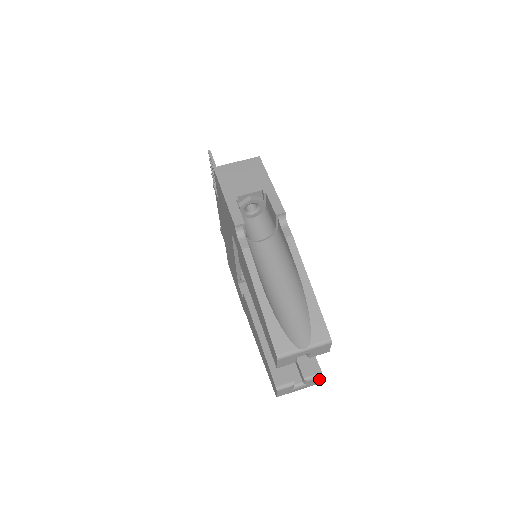
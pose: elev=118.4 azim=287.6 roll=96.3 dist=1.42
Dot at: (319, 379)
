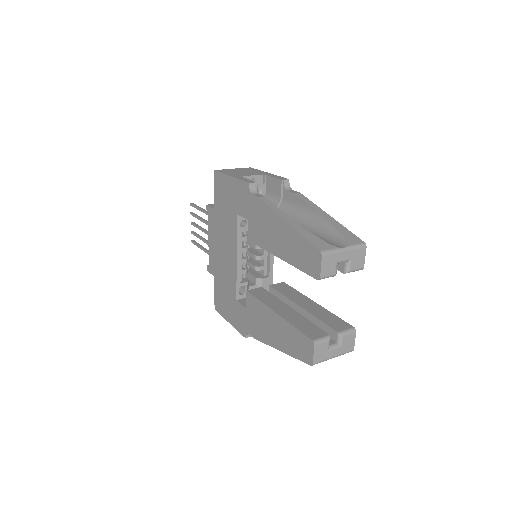
Dot at: (352, 338)
